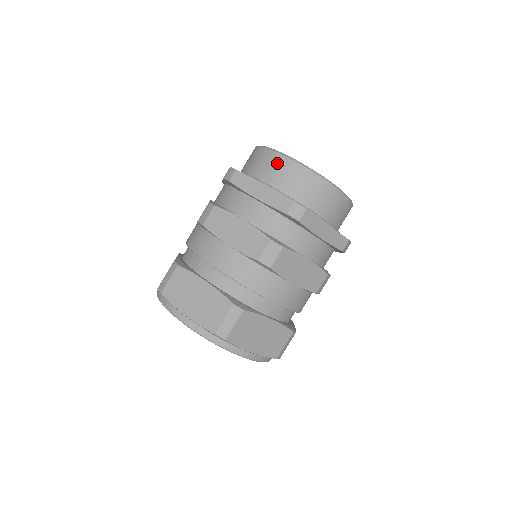
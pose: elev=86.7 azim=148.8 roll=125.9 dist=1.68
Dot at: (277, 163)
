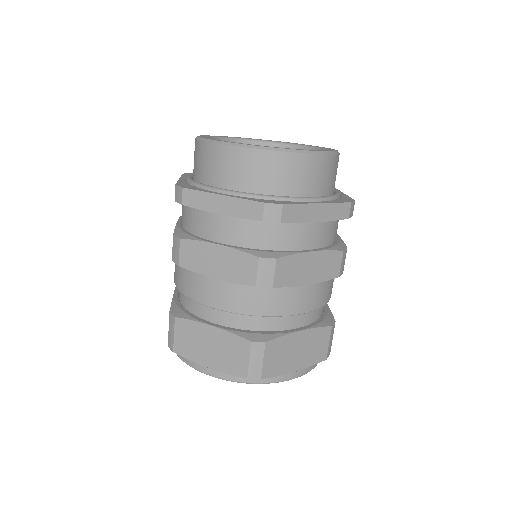
Dot at: (225, 158)
